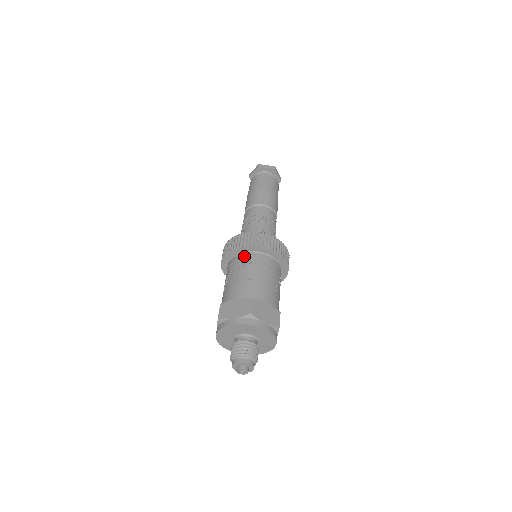
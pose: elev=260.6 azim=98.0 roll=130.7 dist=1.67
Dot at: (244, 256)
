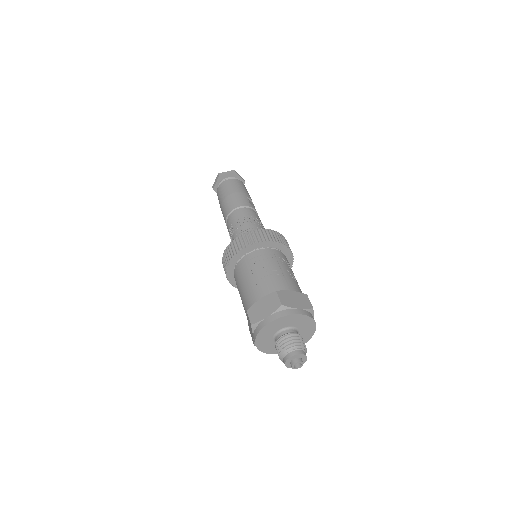
Dot at: (276, 252)
